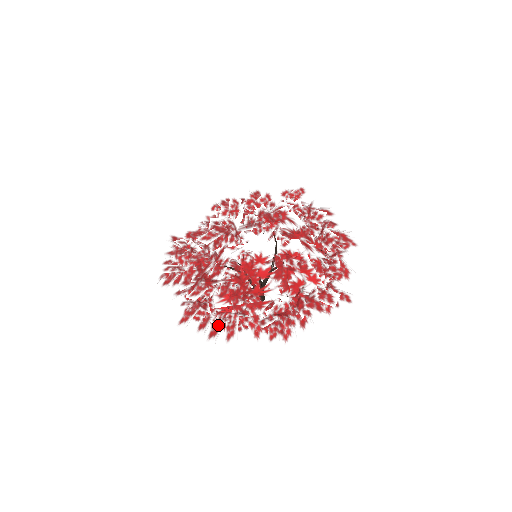
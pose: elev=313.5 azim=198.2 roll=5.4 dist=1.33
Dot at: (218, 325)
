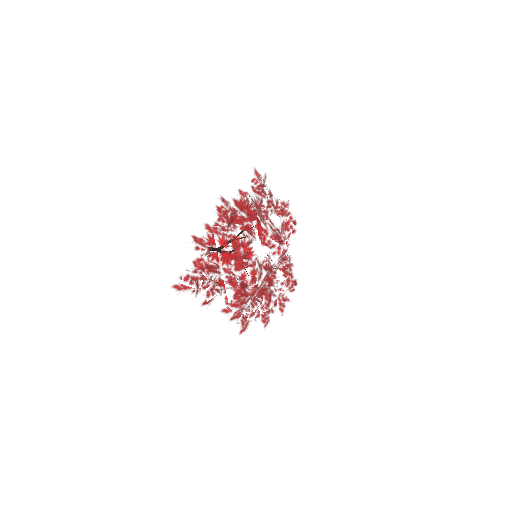
Dot at: occluded
